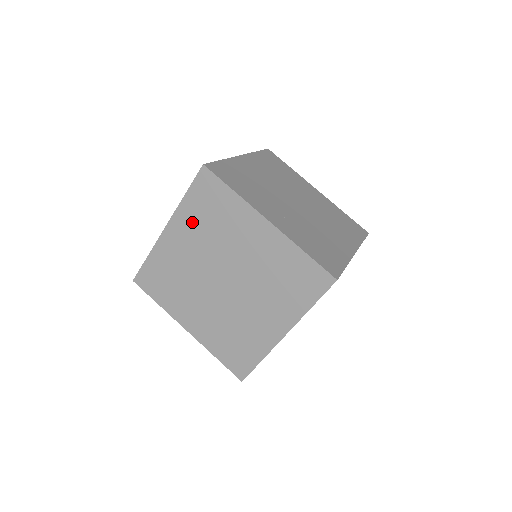
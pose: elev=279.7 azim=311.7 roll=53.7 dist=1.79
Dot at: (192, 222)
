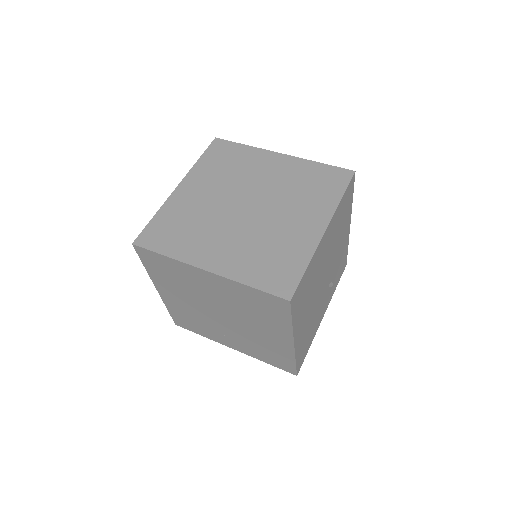
Dot at: (207, 174)
